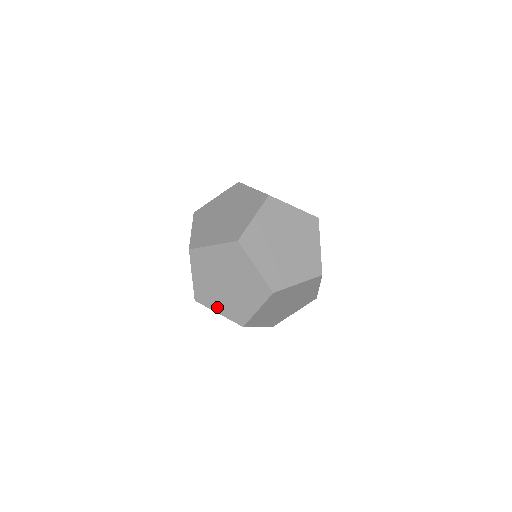
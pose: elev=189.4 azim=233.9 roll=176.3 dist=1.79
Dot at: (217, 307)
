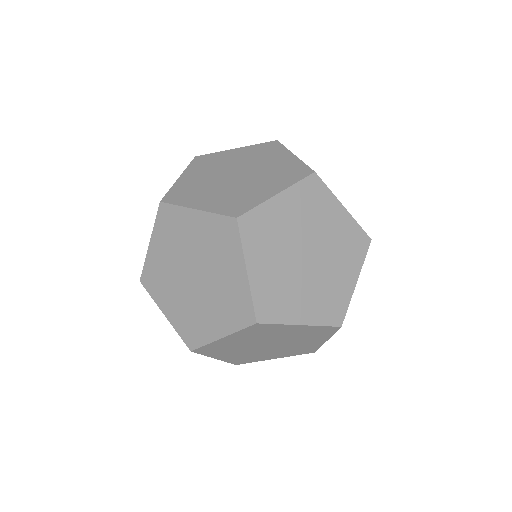
Dot at: (199, 202)
